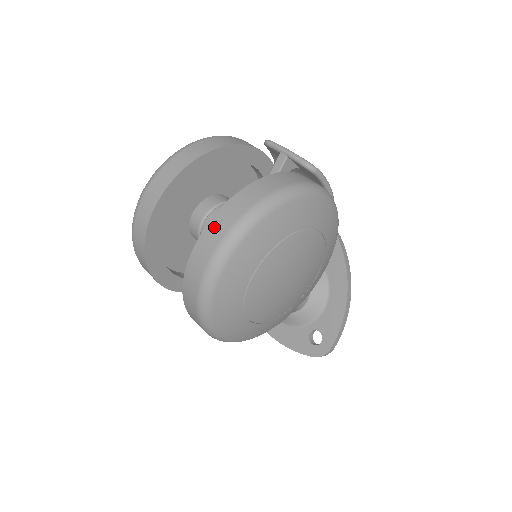
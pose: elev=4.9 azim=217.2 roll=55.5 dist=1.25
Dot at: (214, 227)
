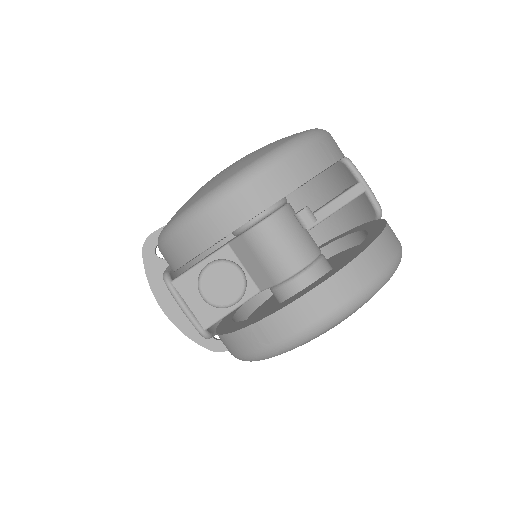
Dot at: (358, 269)
